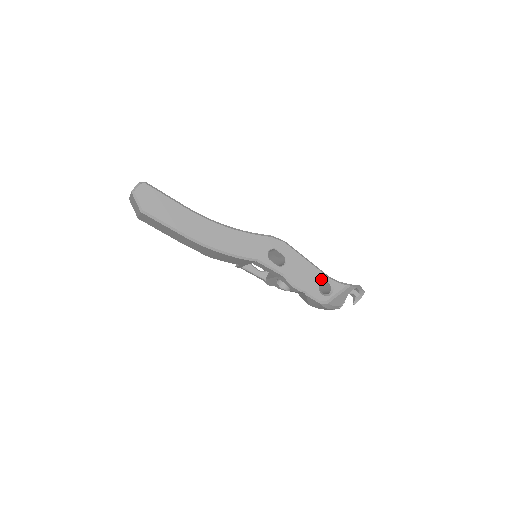
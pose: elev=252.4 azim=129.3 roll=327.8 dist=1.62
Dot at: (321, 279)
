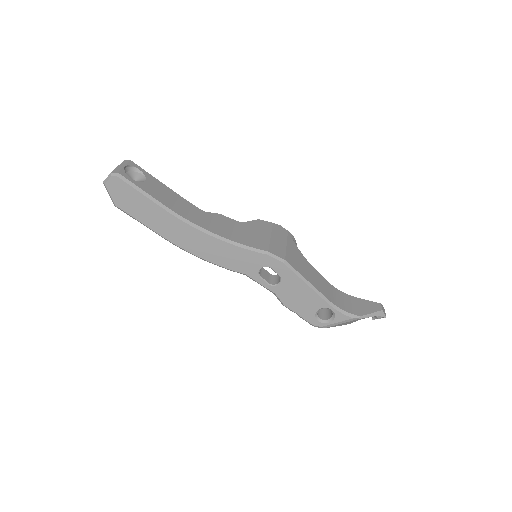
Dot at: (321, 306)
